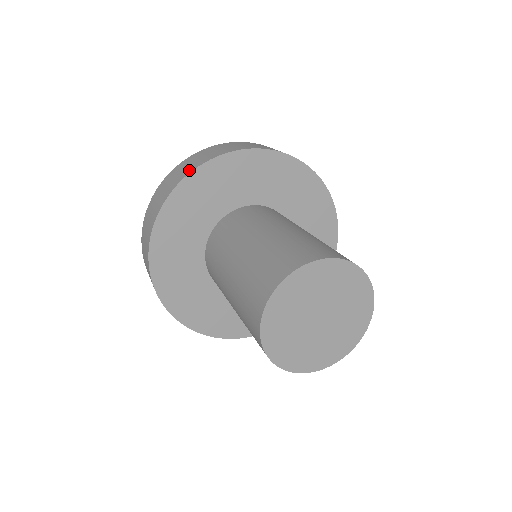
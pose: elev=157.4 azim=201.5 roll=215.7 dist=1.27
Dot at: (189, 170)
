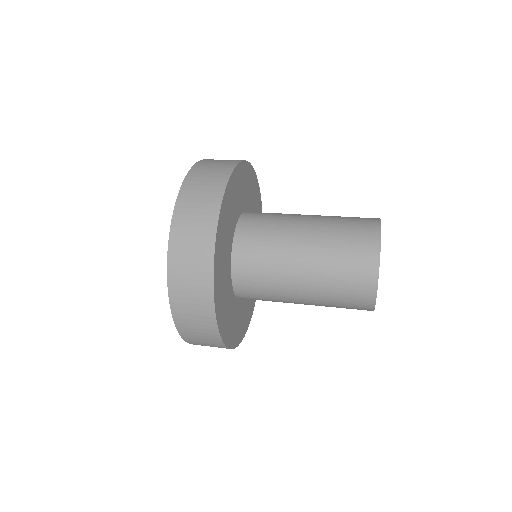
Dot at: occluded
